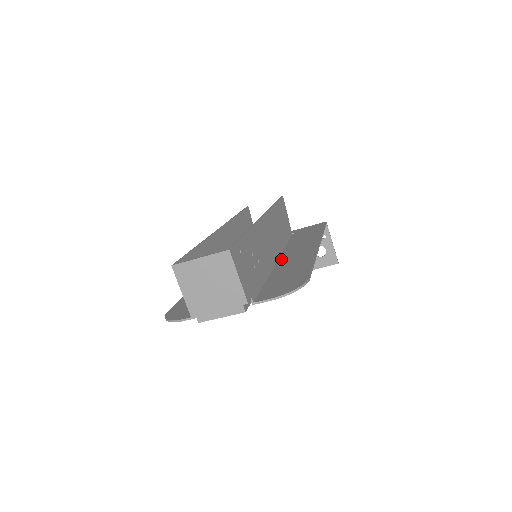
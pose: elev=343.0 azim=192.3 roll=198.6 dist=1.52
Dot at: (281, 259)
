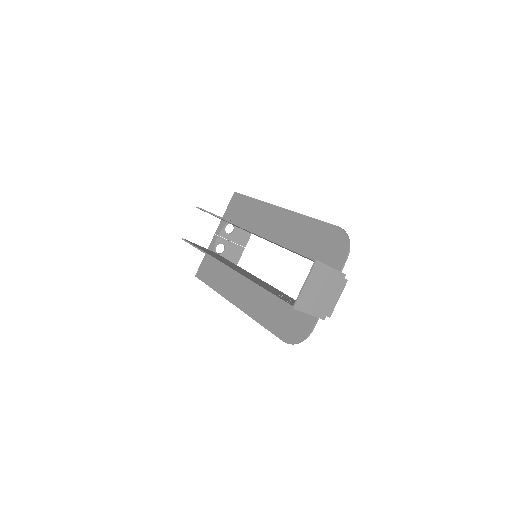
Dot at: (277, 239)
